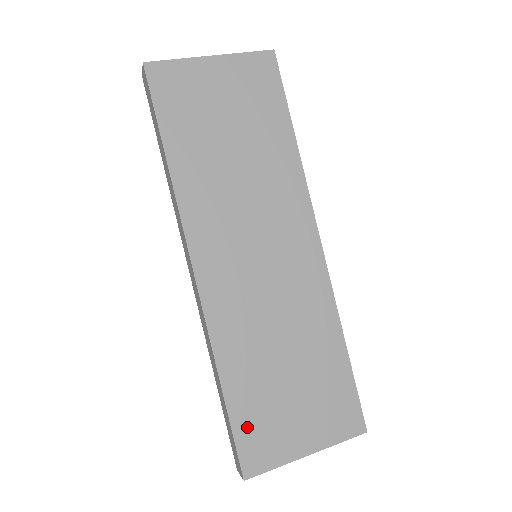
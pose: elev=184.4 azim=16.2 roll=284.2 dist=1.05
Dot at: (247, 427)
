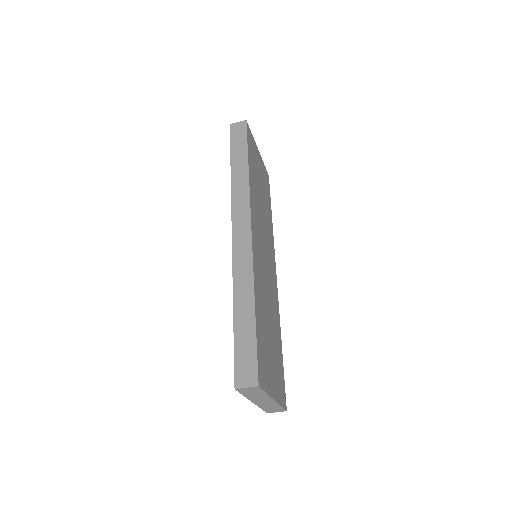
Dot at: (260, 348)
